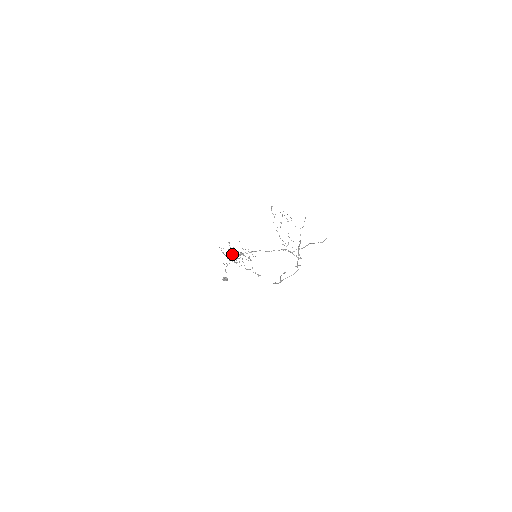
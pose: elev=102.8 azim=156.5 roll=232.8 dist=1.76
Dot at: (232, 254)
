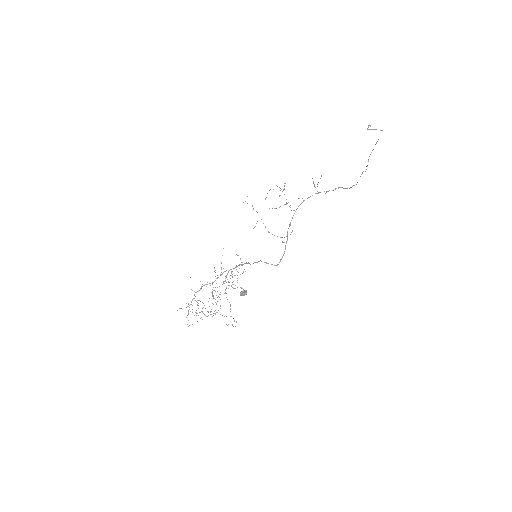
Dot at: (238, 255)
